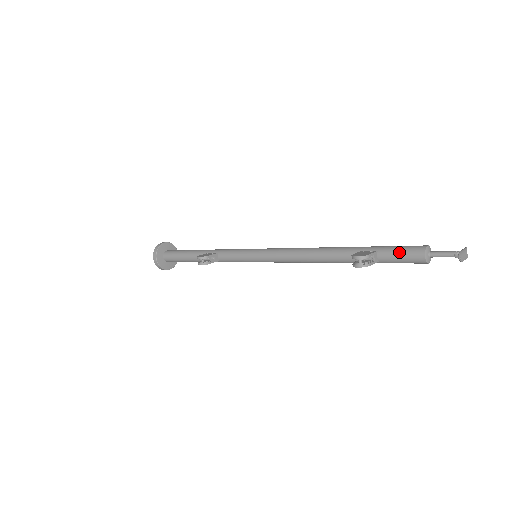
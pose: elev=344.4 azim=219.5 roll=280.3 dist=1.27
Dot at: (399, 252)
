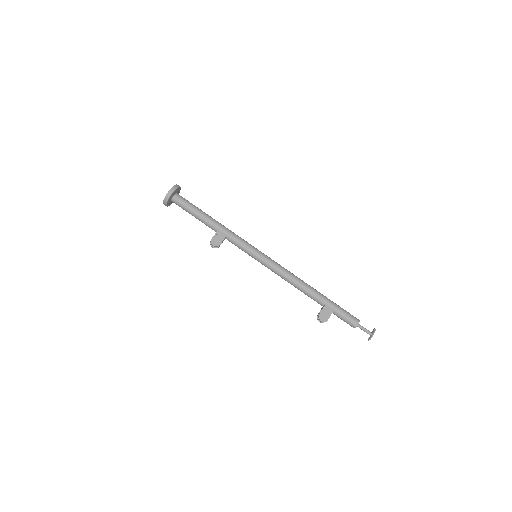
Dot at: (344, 319)
